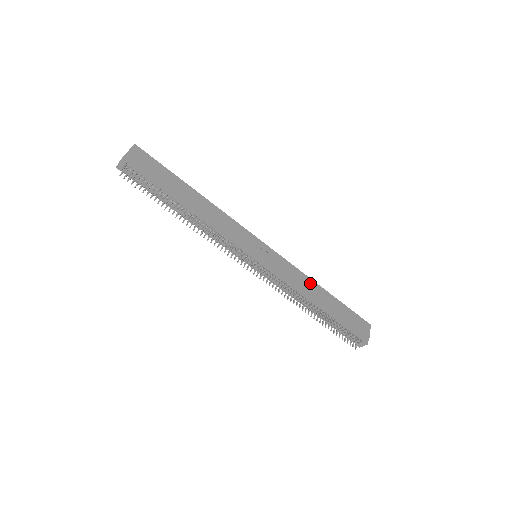
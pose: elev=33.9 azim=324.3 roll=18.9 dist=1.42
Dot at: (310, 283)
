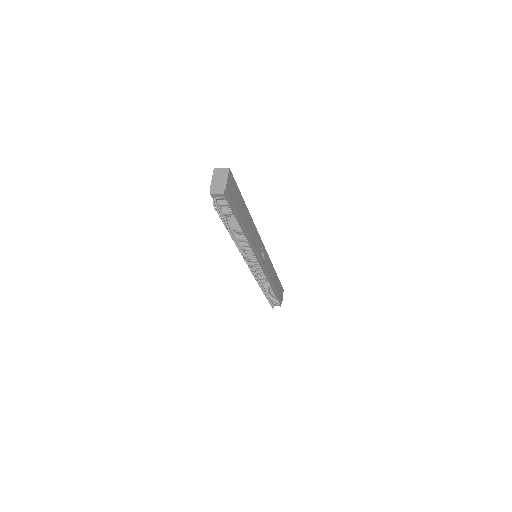
Dot at: (273, 270)
